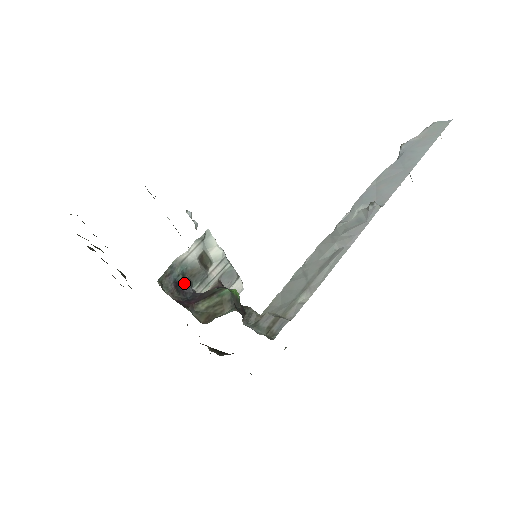
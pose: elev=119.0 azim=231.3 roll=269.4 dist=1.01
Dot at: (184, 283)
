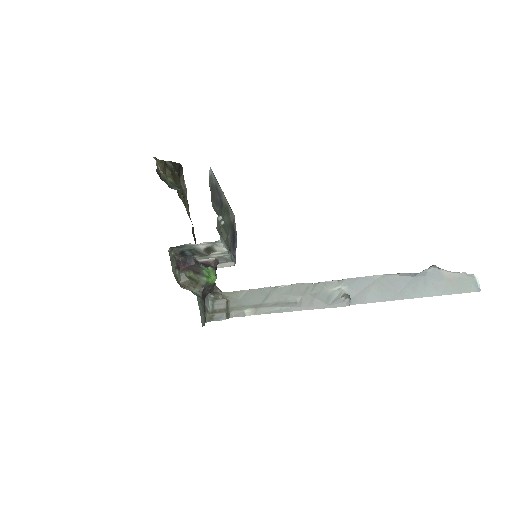
Dot at: (189, 253)
